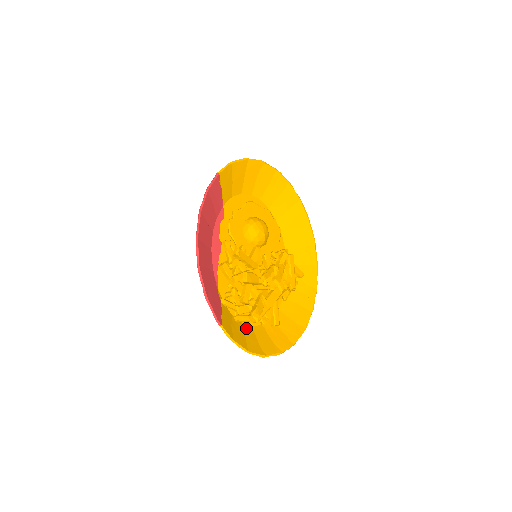
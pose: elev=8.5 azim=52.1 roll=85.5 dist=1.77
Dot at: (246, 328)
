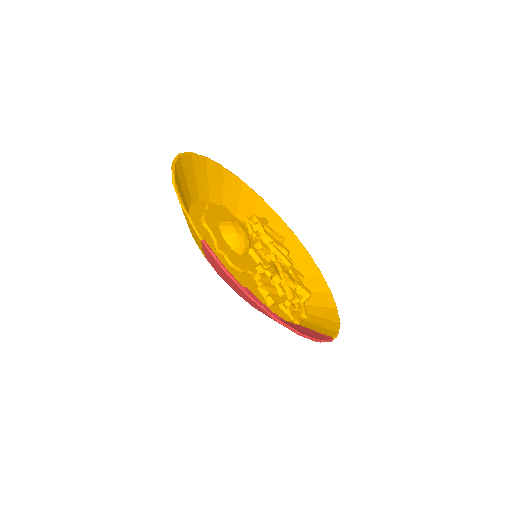
Dot at: (308, 311)
